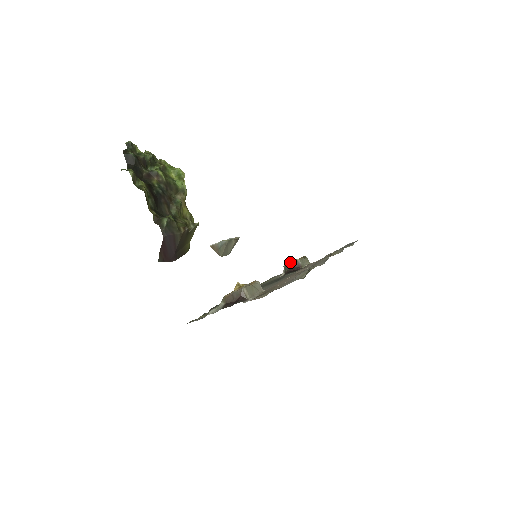
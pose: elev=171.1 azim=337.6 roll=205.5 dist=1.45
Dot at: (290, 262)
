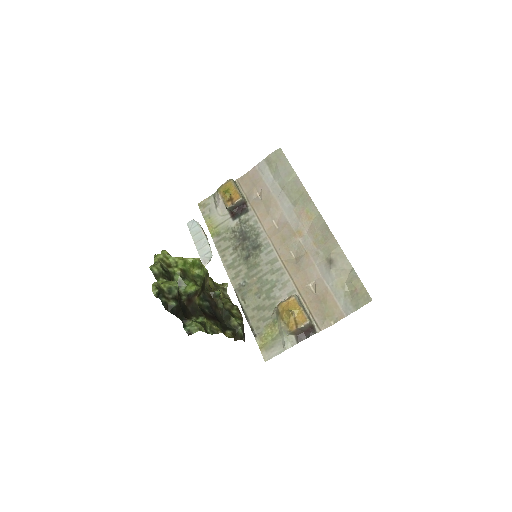
Dot at: (227, 198)
